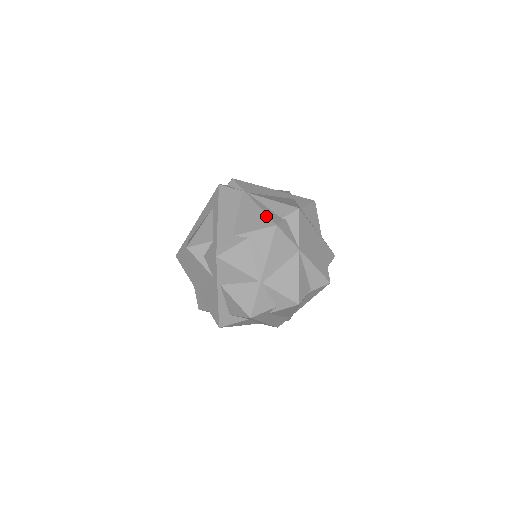
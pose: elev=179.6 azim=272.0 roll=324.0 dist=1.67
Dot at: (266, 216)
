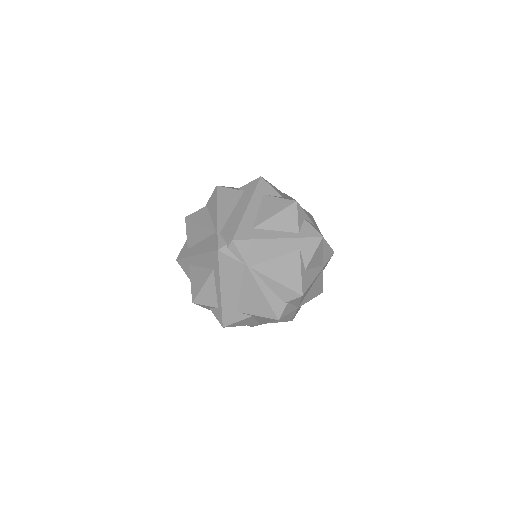
Dot at: (269, 307)
